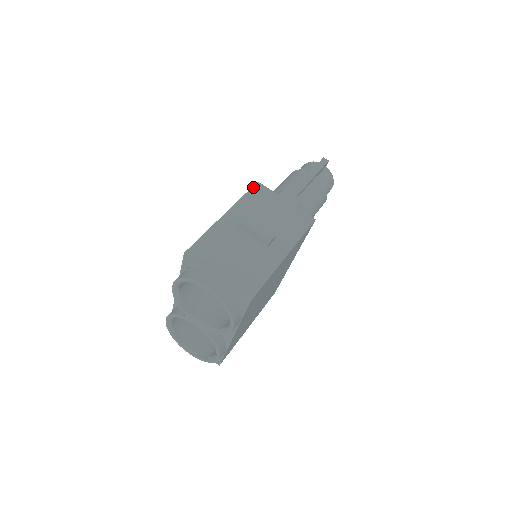
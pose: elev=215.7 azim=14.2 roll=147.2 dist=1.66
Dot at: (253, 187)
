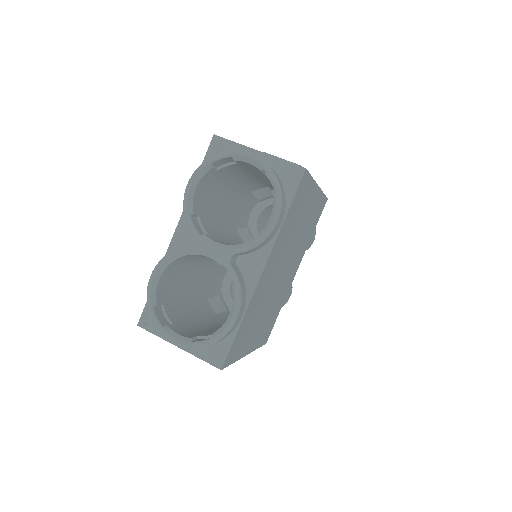
Dot at: occluded
